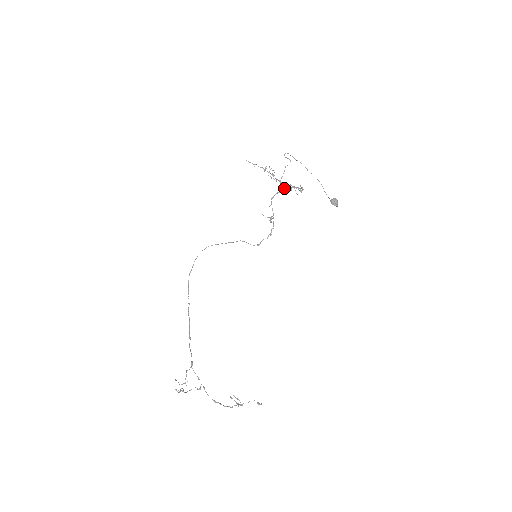
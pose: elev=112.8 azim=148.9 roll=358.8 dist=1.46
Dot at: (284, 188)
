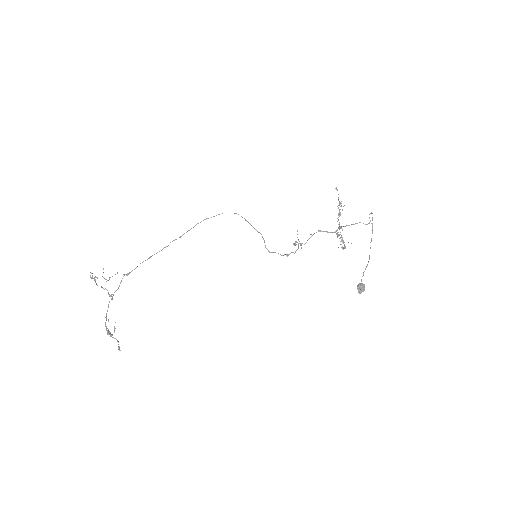
Dot at: (337, 234)
